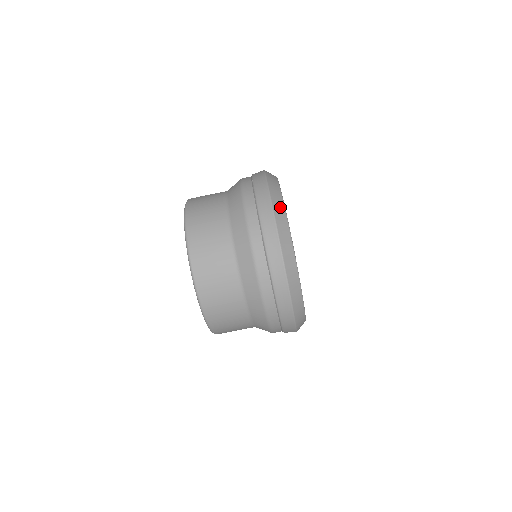
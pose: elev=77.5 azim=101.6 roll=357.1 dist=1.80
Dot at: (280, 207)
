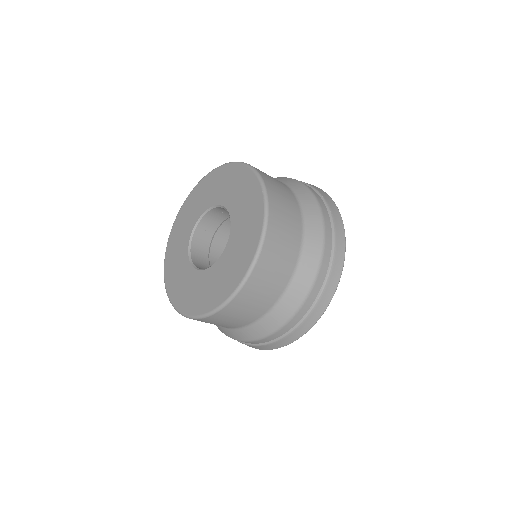
Dot at: occluded
